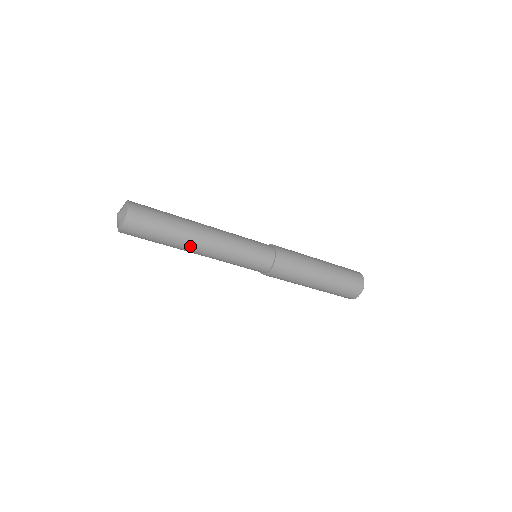
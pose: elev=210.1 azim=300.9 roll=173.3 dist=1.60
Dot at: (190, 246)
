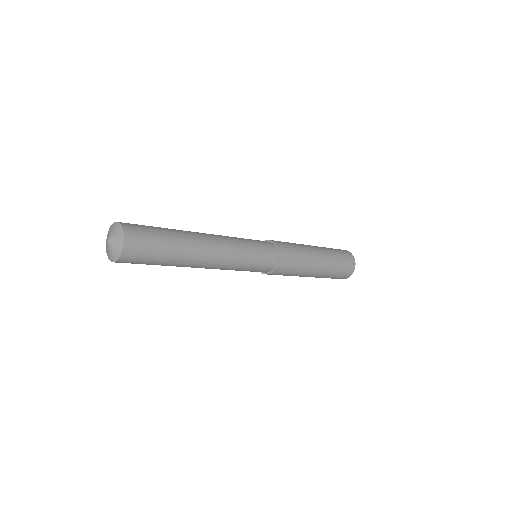
Dot at: (198, 253)
